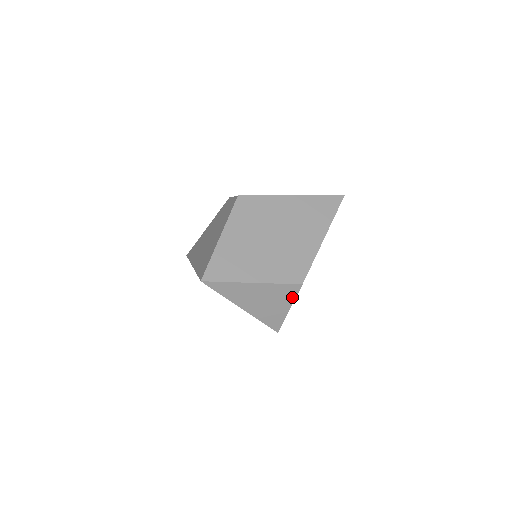
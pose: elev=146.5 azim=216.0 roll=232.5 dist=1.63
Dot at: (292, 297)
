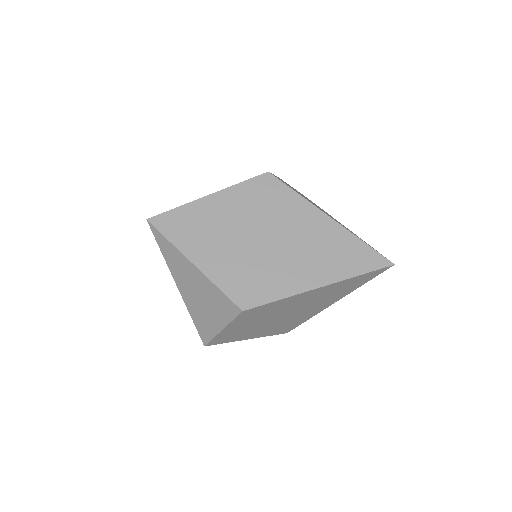
Dot at: (228, 317)
